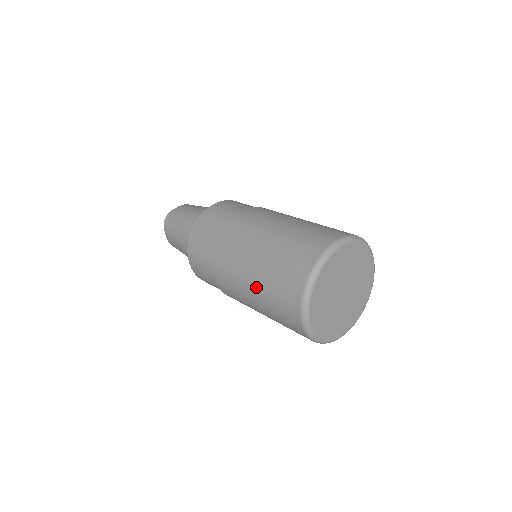
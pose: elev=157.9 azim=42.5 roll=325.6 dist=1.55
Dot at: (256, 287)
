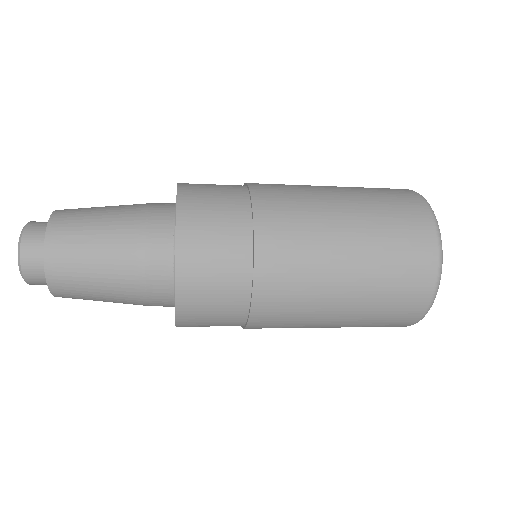
Dot at: (358, 267)
